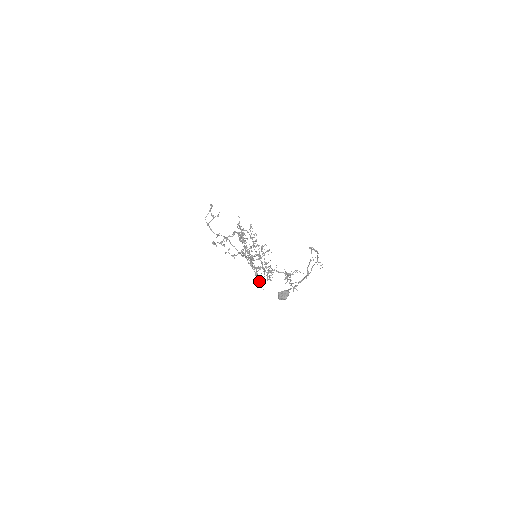
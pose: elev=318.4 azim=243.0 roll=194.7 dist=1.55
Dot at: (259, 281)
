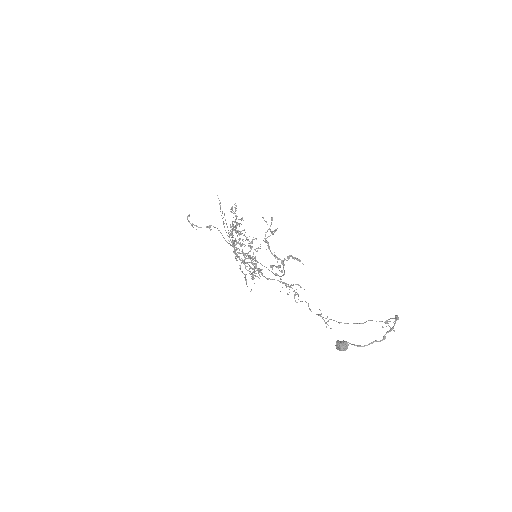
Dot at: (245, 278)
